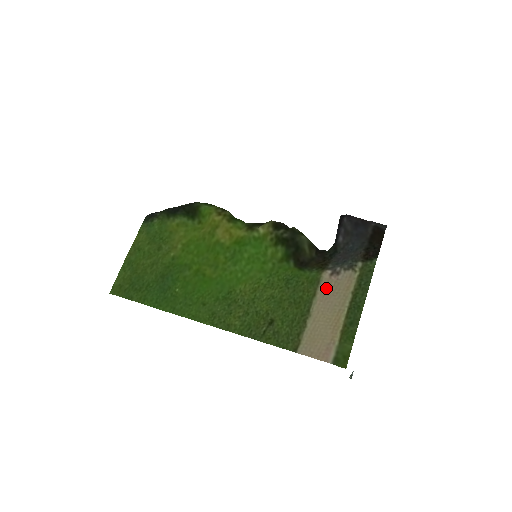
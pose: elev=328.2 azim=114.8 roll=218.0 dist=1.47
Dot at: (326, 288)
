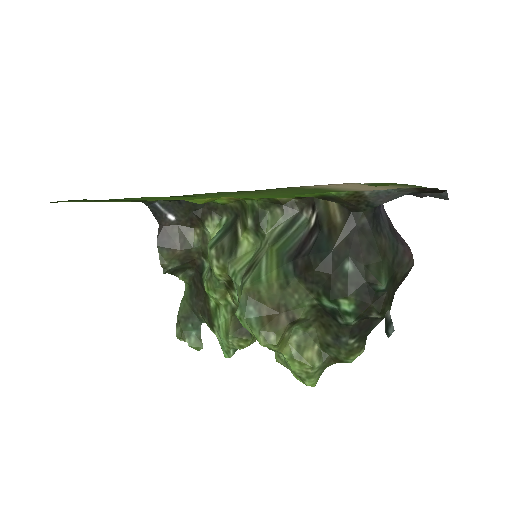
Dot at: (359, 190)
